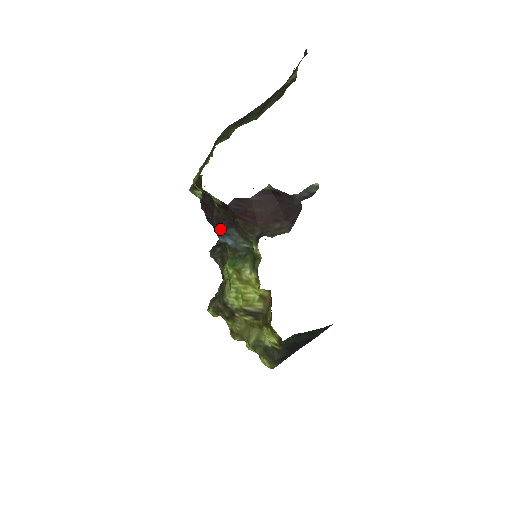
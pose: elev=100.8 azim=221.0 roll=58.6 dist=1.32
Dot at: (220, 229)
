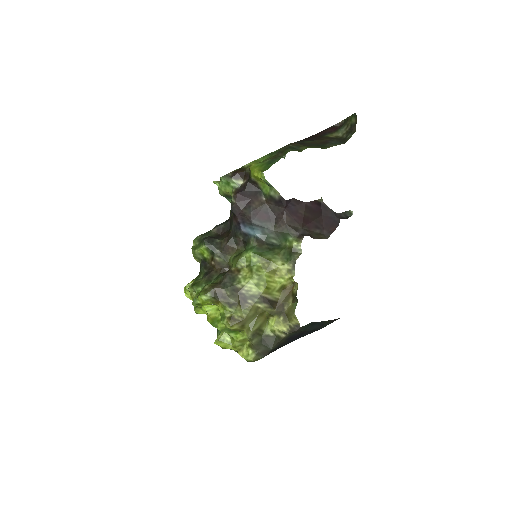
Dot at: (256, 220)
